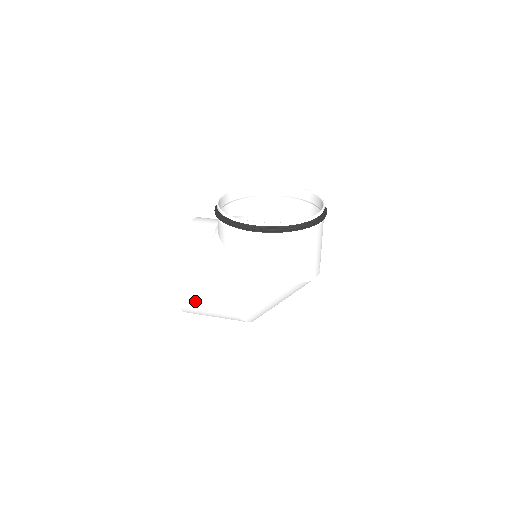
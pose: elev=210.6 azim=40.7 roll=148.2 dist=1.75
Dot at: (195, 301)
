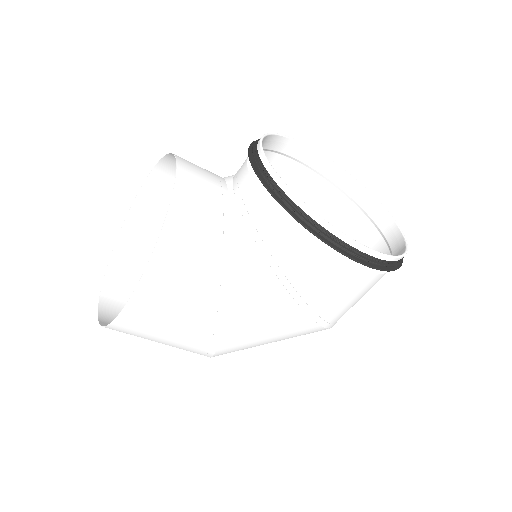
Dot at: (156, 327)
